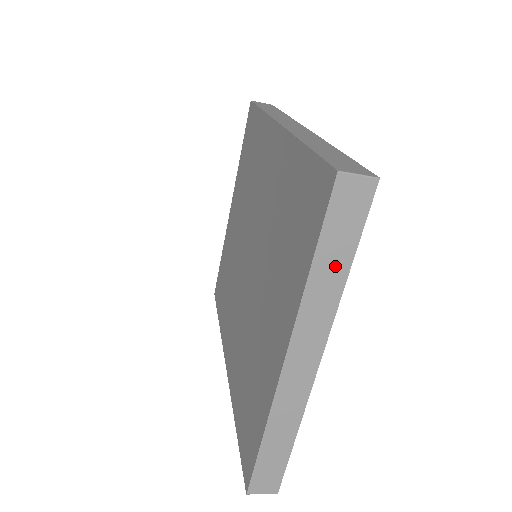
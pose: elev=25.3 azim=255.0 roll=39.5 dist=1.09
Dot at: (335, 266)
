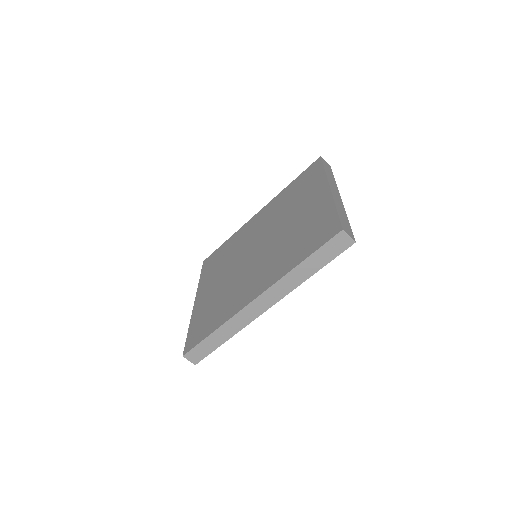
Dot at: (330, 175)
